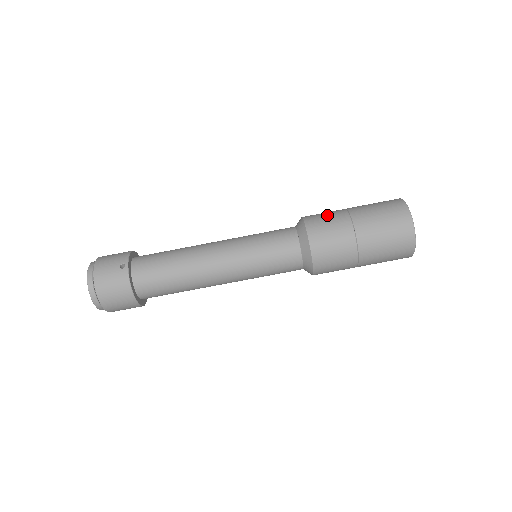
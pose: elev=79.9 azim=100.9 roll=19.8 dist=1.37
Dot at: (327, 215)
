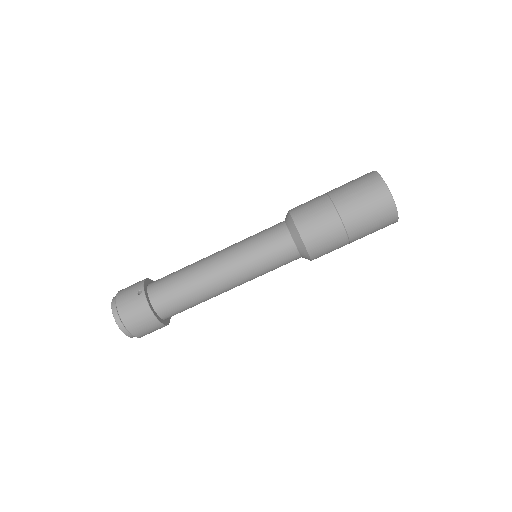
Dot at: (309, 202)
